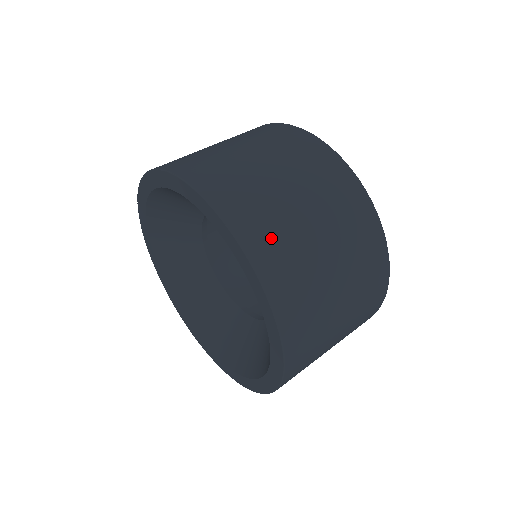
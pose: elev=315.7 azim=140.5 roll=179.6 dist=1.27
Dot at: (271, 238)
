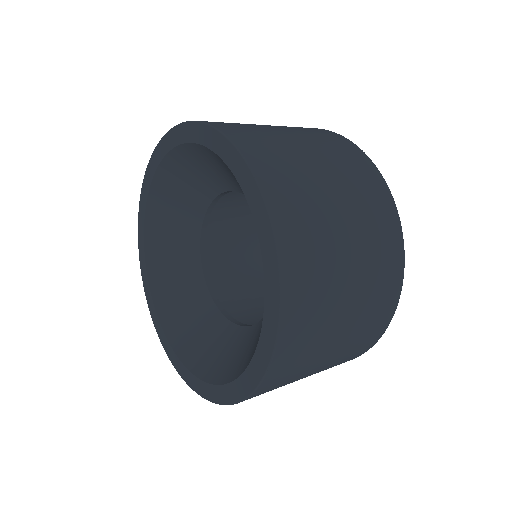
Dot at: (309, 301)
